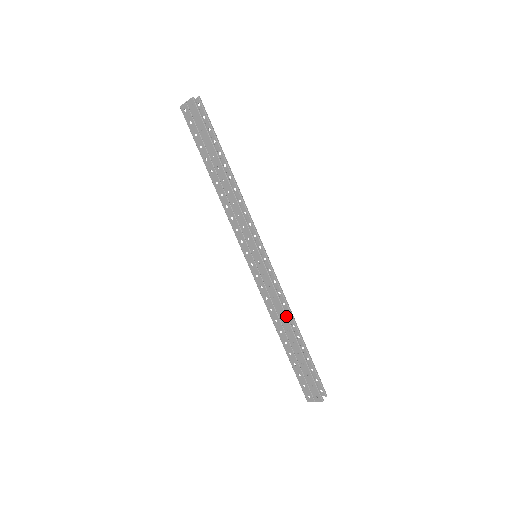
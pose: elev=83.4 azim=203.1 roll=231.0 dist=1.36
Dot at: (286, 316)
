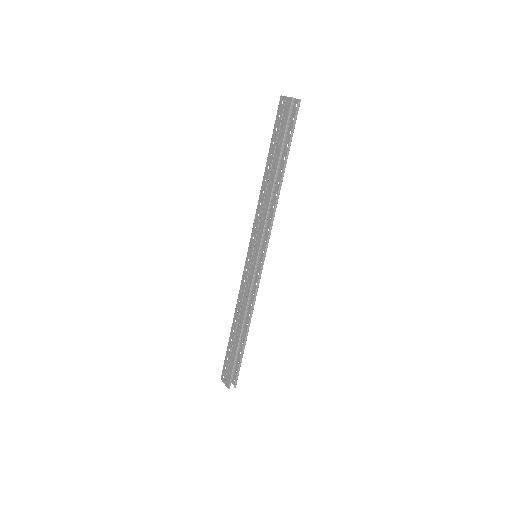
Dot at: (244, 315)
